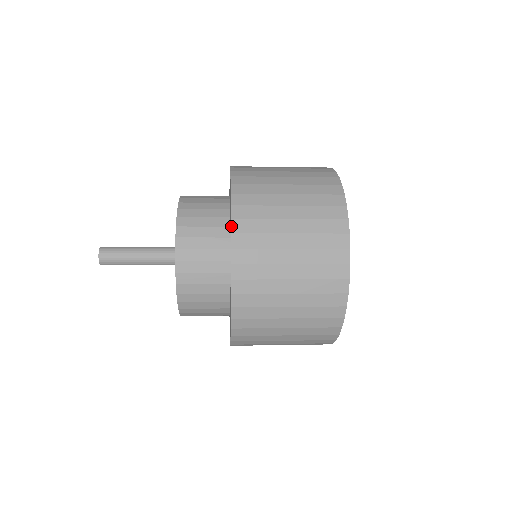
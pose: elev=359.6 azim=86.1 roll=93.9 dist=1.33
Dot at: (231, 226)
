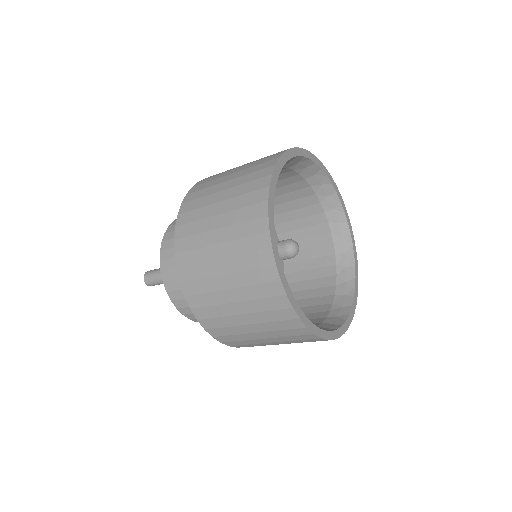
Dot at: (174, 247)
